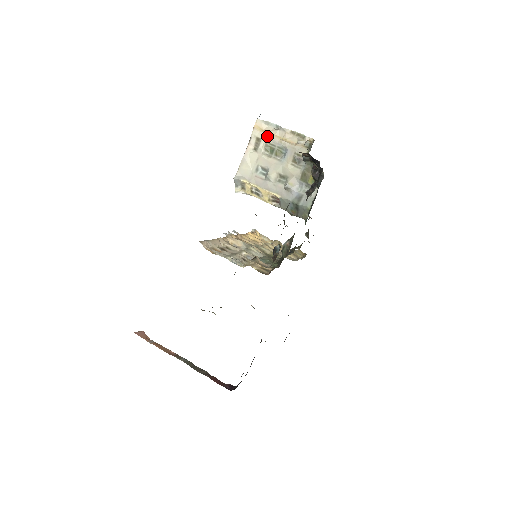
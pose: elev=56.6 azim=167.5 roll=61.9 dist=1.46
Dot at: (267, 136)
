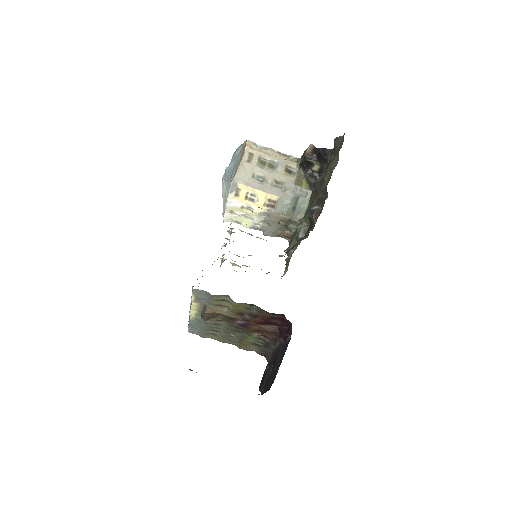
Dot at: (259, 152)
